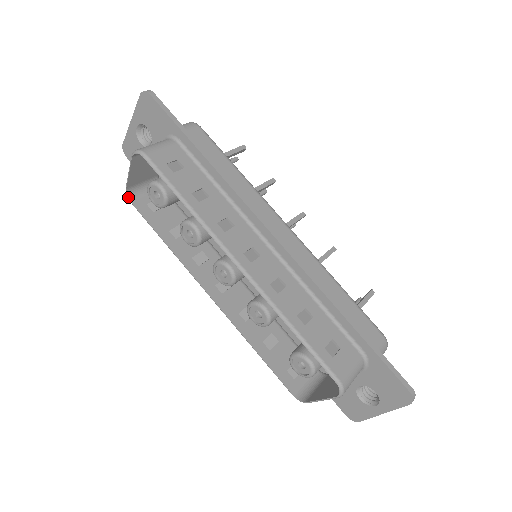
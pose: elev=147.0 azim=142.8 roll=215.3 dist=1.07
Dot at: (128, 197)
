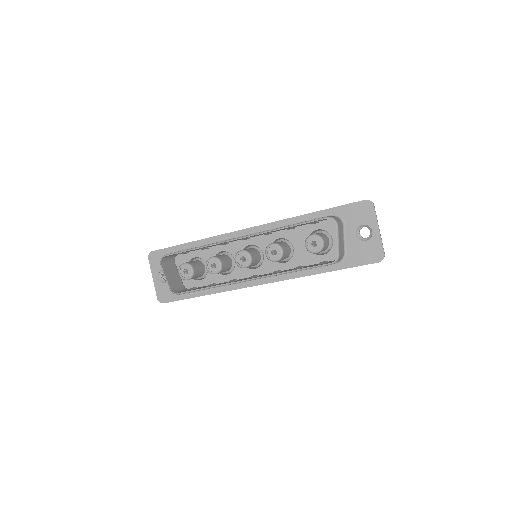
Dot at: (174, 293)
